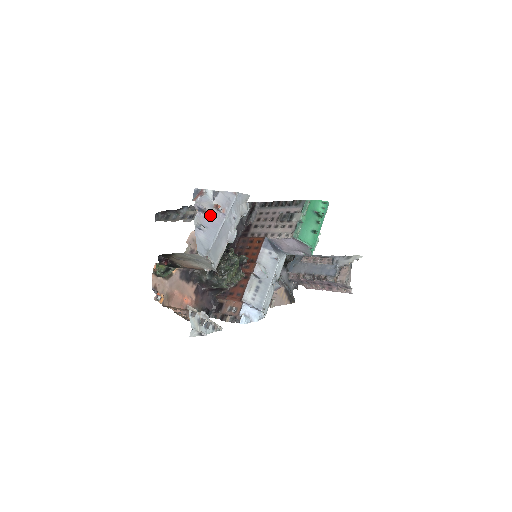
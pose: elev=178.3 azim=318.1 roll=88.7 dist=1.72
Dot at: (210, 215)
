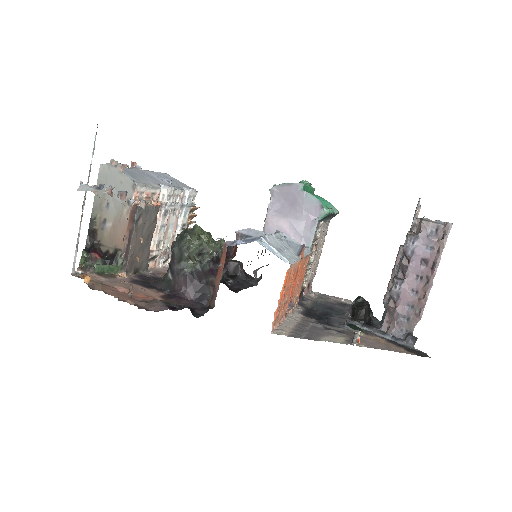
Dot at: occluded
